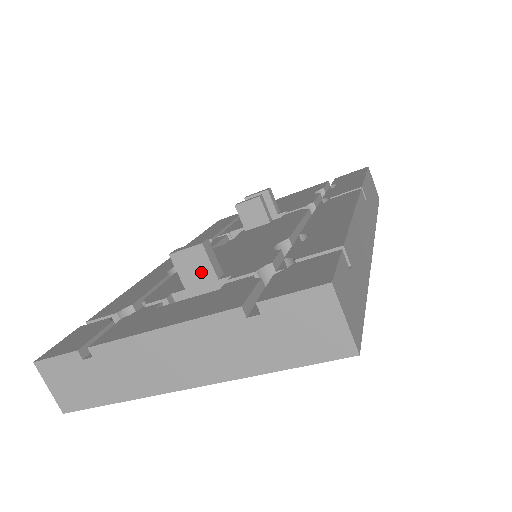
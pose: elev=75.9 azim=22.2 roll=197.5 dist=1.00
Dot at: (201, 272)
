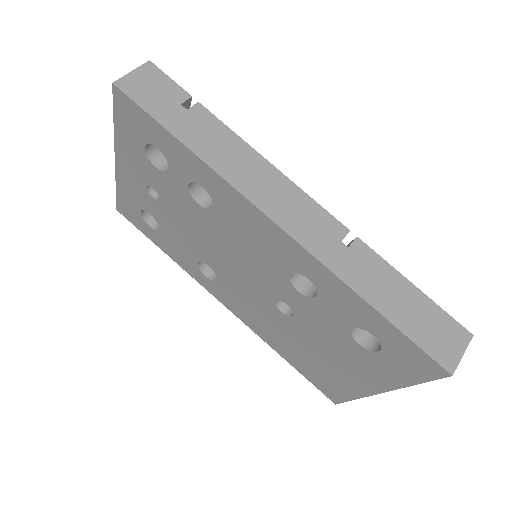
Dot at: occluded
